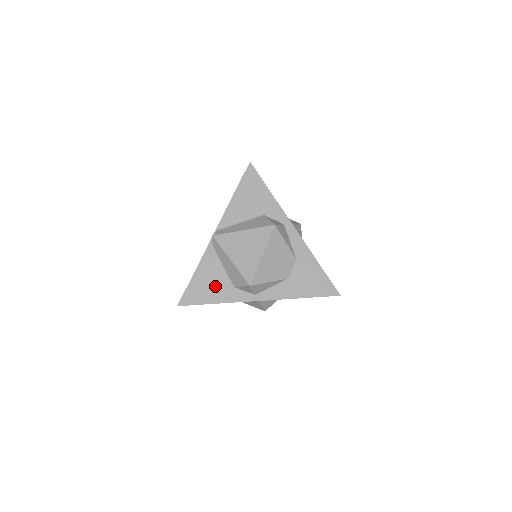
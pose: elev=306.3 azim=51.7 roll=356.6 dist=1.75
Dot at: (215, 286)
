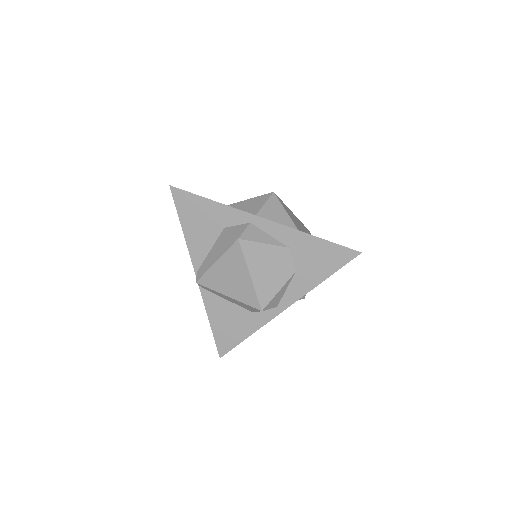
Dot at: (236, 322)
